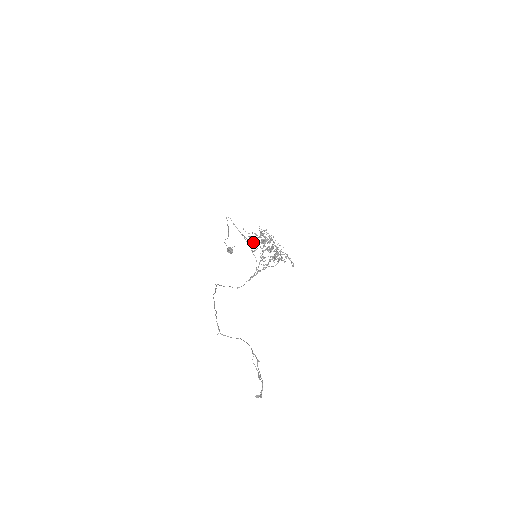
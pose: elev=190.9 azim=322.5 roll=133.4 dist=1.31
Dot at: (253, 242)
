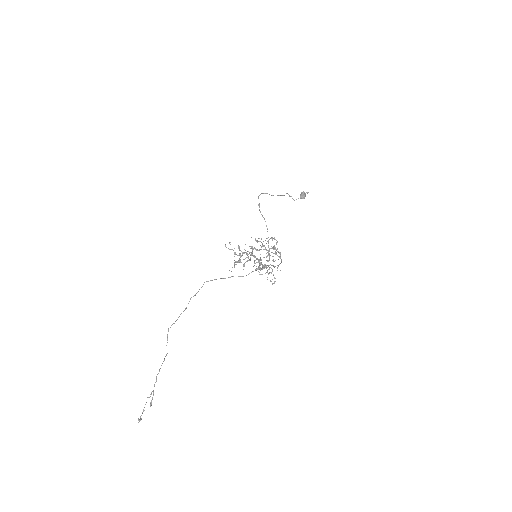
Dot at: (242, 252)
